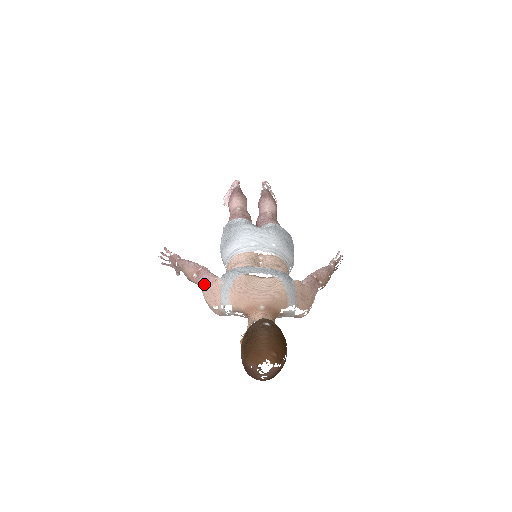
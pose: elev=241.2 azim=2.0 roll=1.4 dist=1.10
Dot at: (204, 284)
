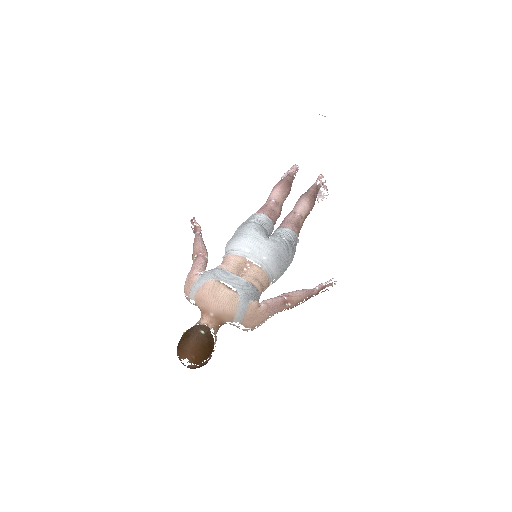
Dot at: (190, 272)
